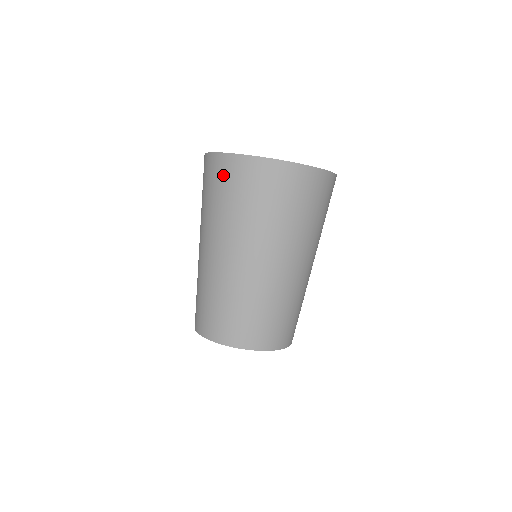
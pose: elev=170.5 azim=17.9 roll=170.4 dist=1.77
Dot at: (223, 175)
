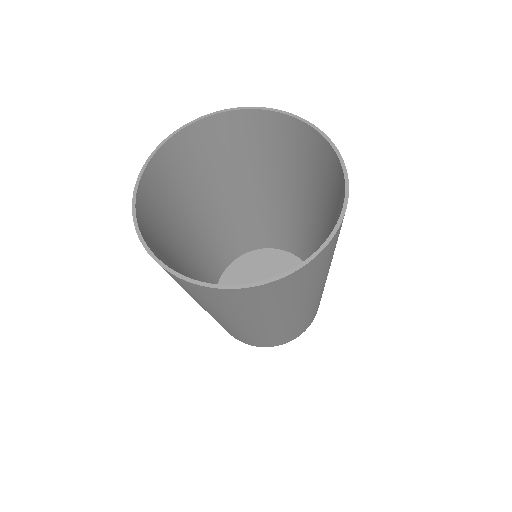
Dot at: (232, 299)
